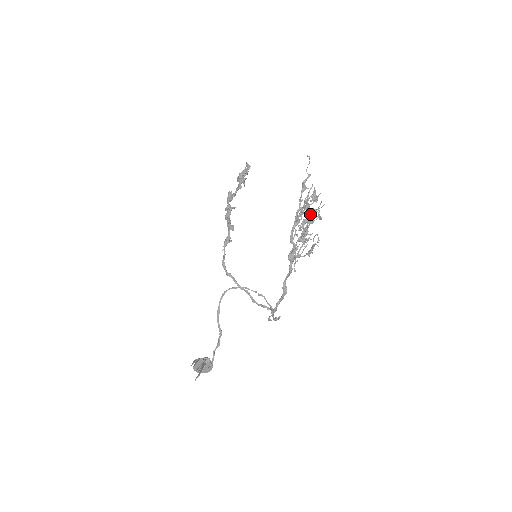
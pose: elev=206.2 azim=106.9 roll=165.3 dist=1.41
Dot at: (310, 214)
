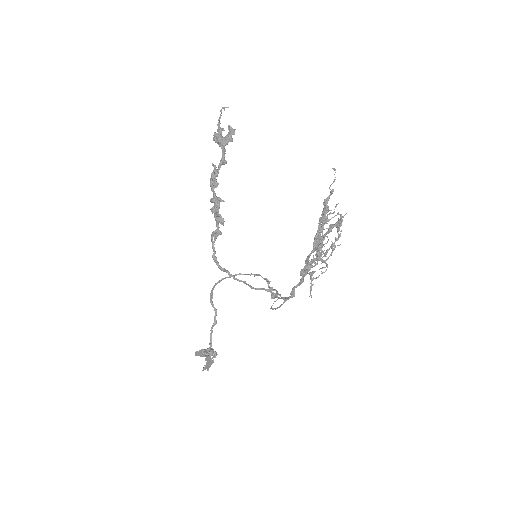
Dot at: occluded
